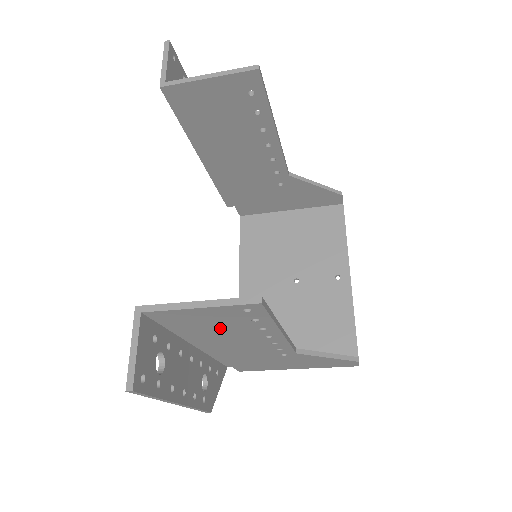
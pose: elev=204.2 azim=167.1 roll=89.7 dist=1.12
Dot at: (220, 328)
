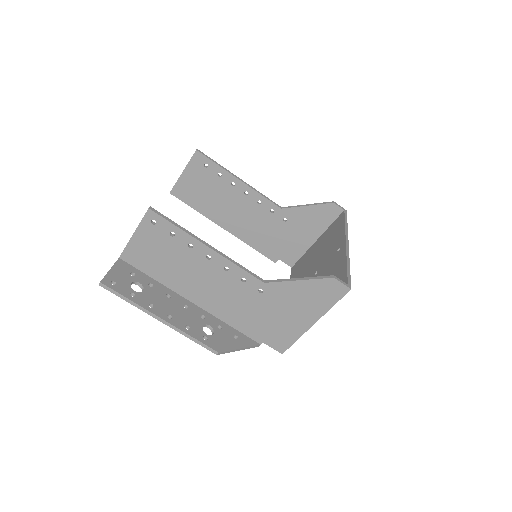
Dot at: (171, 259)
